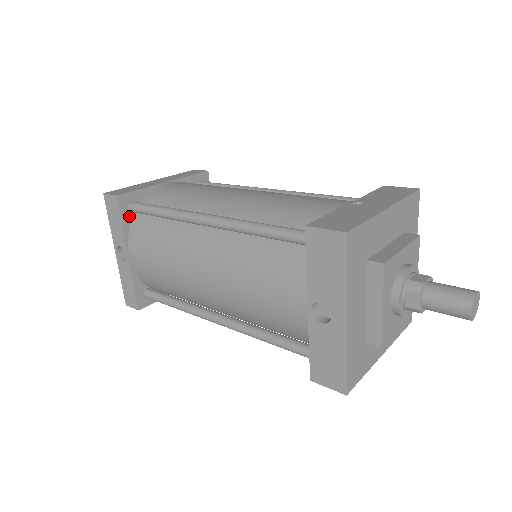
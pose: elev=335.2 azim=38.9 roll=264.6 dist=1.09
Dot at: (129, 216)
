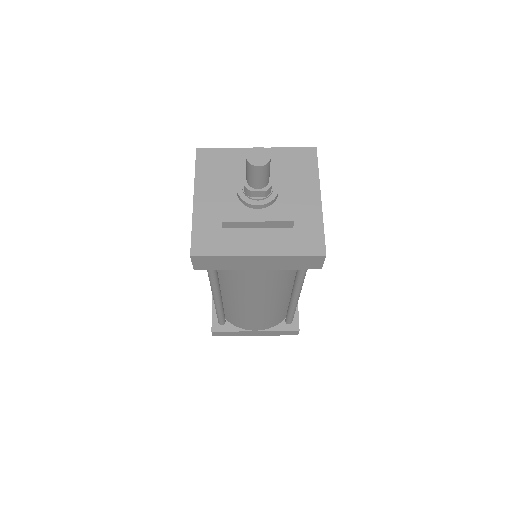
Dot at: occluded
